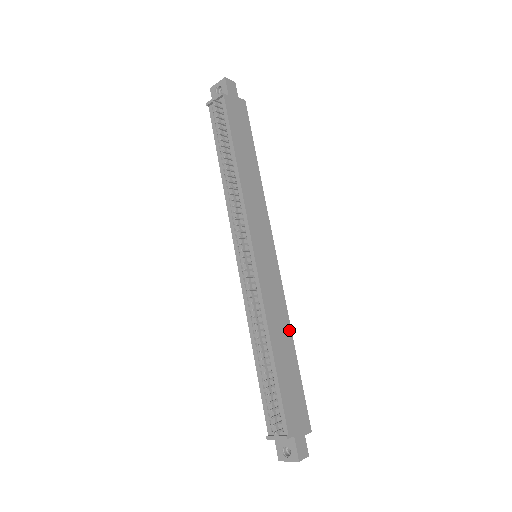
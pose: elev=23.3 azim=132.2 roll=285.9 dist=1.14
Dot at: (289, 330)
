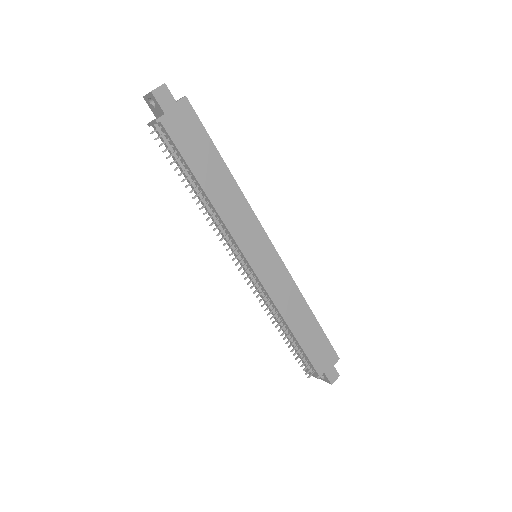
Dot at: (303, 302)
